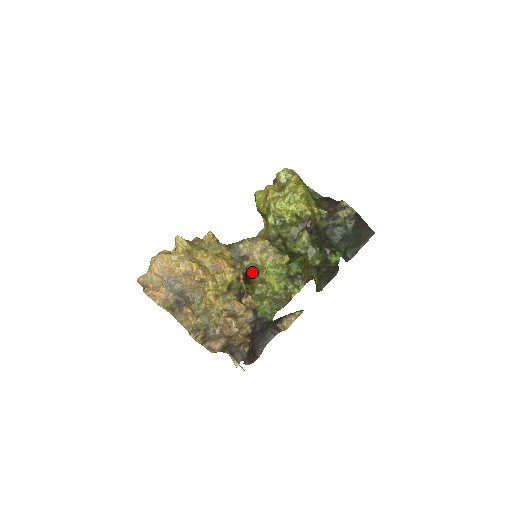
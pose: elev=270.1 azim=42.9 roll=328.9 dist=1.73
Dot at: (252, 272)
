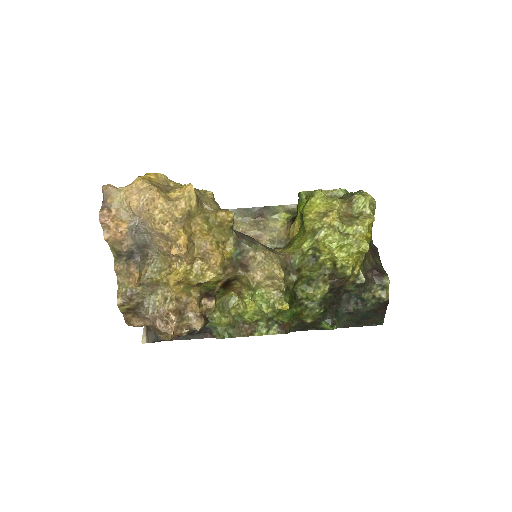
Dot at: (238, 281)
